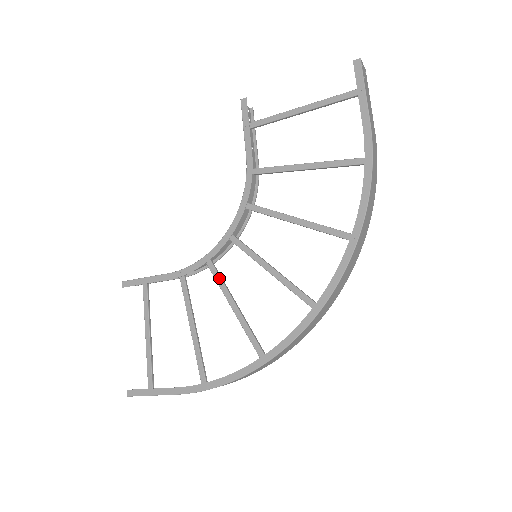
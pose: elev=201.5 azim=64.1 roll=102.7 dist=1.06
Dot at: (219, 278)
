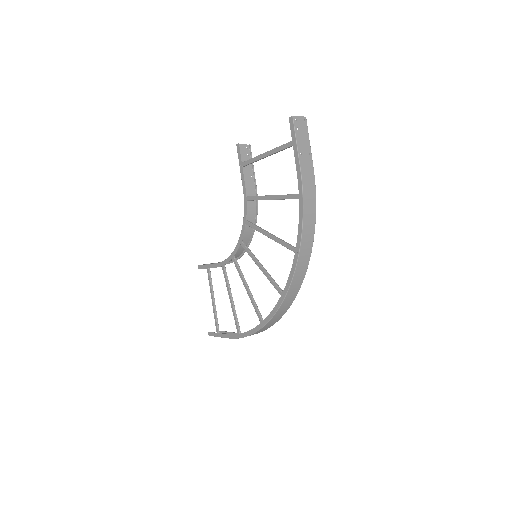
Dot at: (238, 270)
